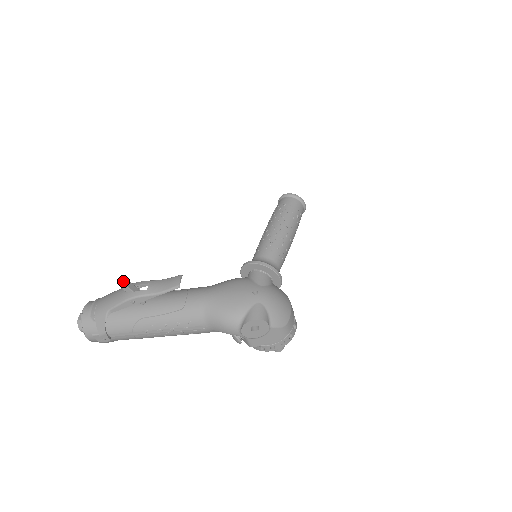
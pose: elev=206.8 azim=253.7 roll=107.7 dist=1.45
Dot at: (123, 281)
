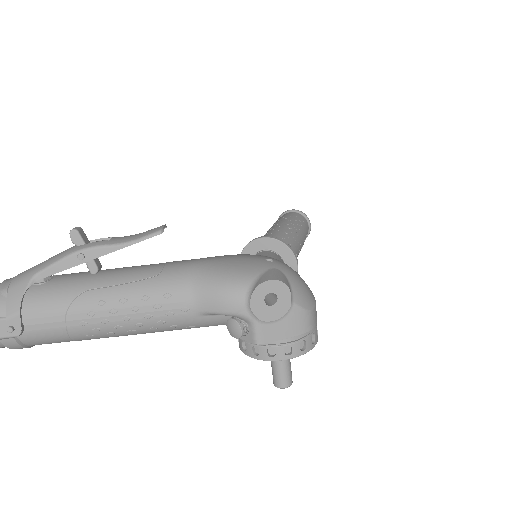
Dot at: occluded
